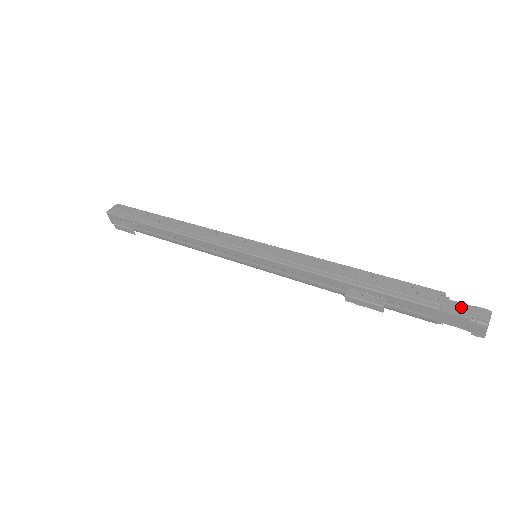
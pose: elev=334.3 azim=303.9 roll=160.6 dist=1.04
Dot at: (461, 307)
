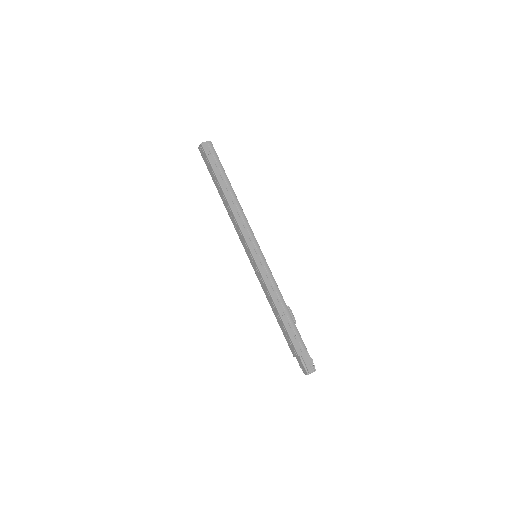
Dot at: (301, 363)
